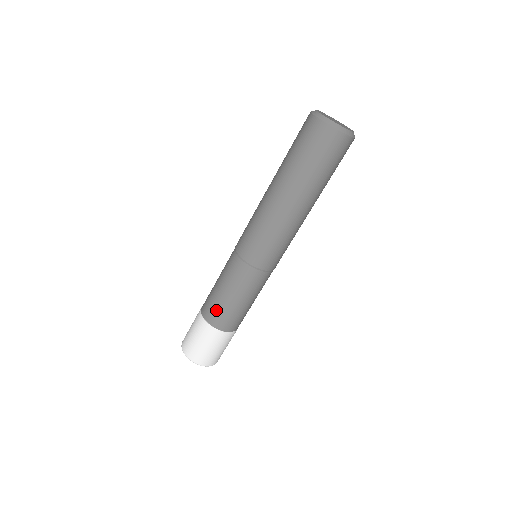
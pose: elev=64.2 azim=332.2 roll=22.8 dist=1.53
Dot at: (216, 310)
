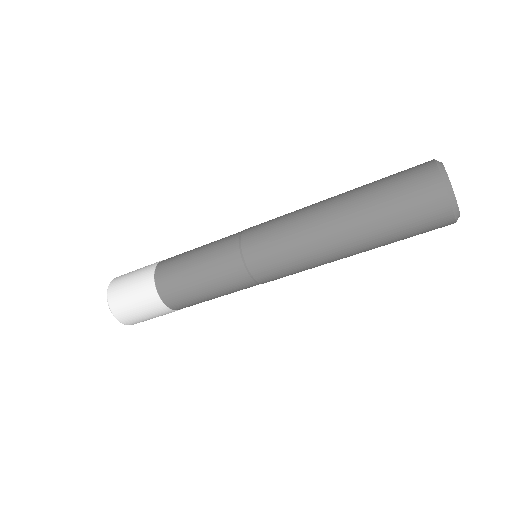
Dot at: (177, 289)
